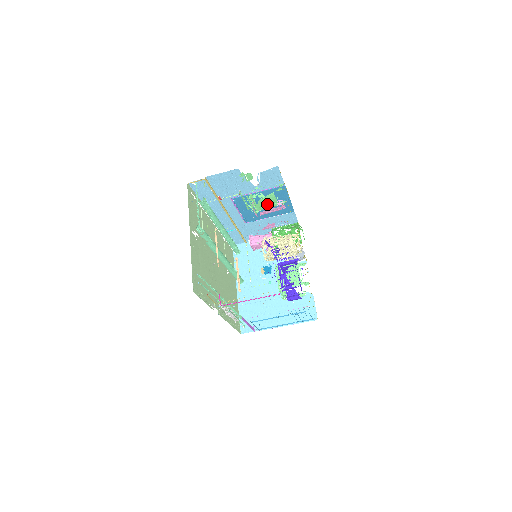
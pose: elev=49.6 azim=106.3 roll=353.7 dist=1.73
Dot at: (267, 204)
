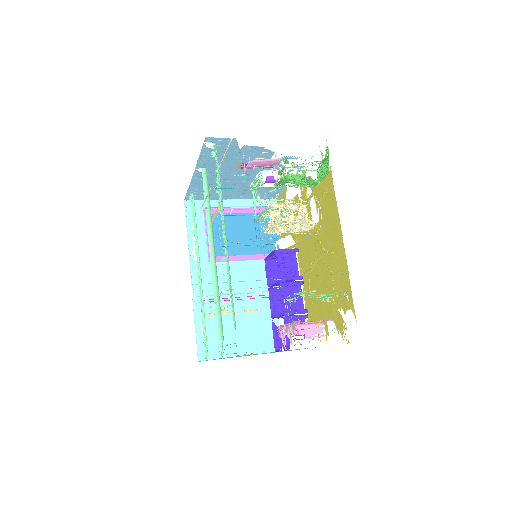
Dot at: occluded
